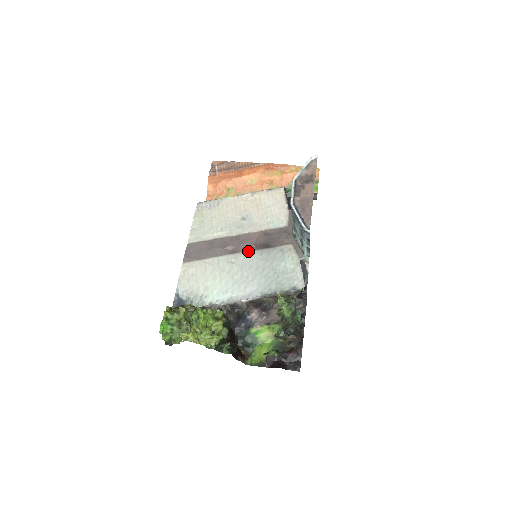
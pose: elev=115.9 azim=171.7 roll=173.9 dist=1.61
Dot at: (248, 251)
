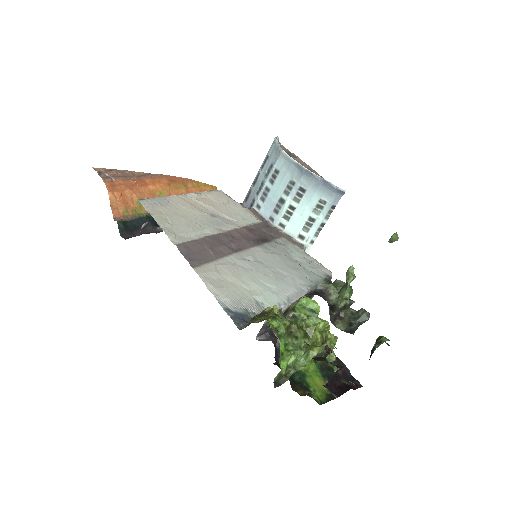
Dot at: (252, 247)
